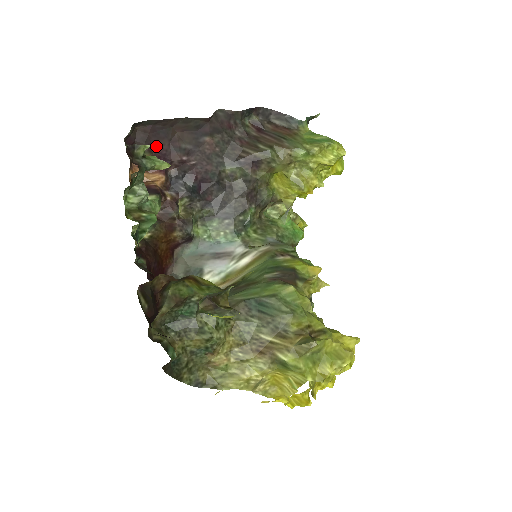
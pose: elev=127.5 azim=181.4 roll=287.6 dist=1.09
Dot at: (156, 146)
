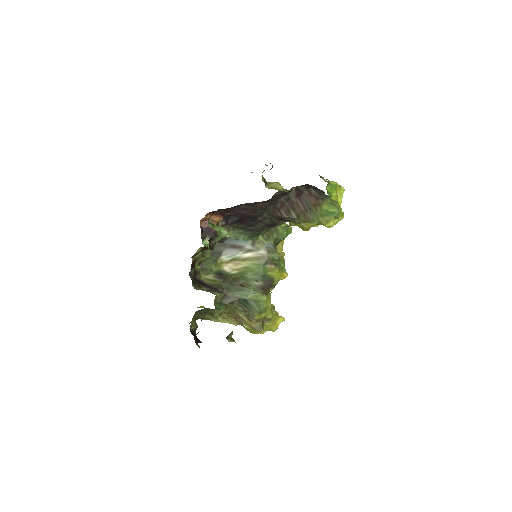
Dot at: (226, 210)
